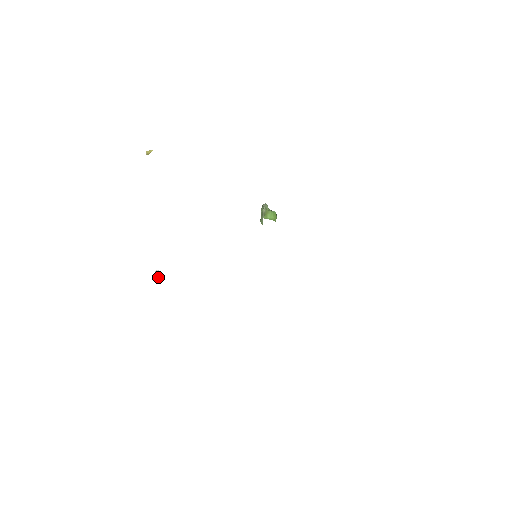
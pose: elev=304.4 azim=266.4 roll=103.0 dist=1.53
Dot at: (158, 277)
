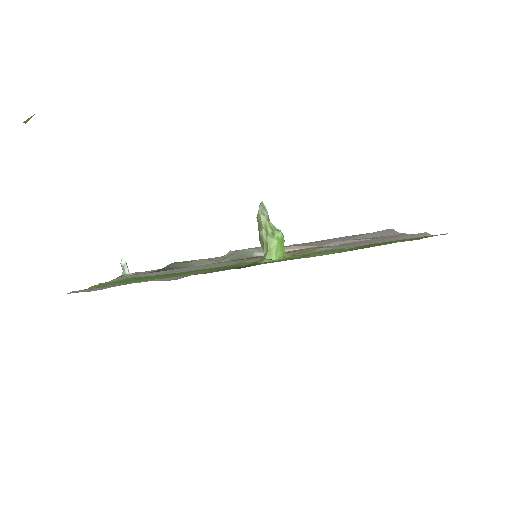
Dot at: (128, 273)
